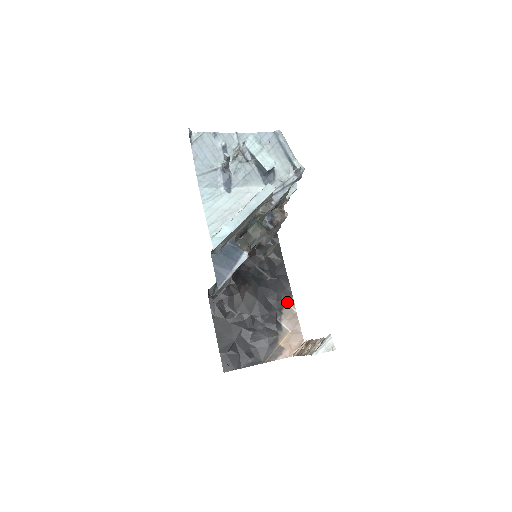
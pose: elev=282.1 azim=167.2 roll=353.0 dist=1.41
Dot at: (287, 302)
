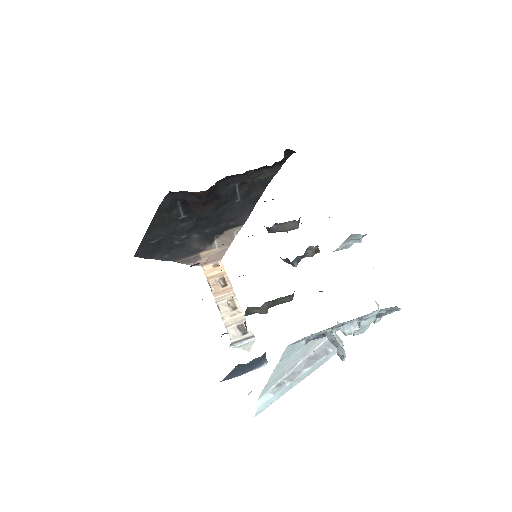
Dot at: (235, 227)
